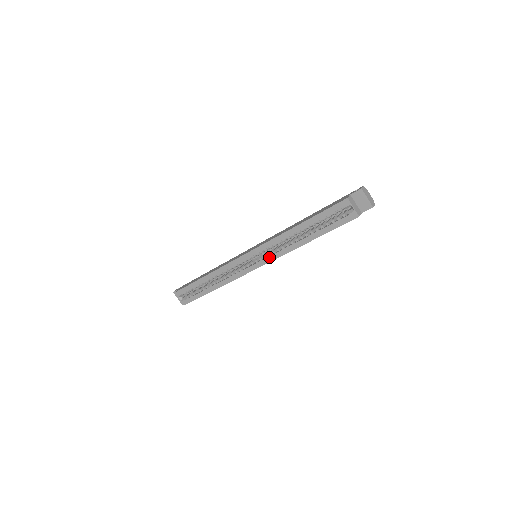
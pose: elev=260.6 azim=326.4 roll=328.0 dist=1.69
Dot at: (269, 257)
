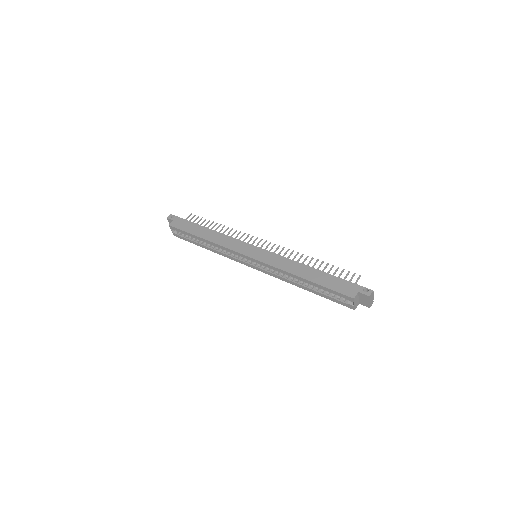
Dot at: (267, 272)
